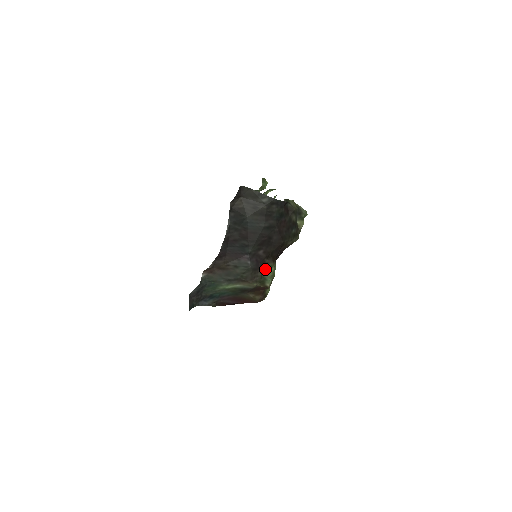
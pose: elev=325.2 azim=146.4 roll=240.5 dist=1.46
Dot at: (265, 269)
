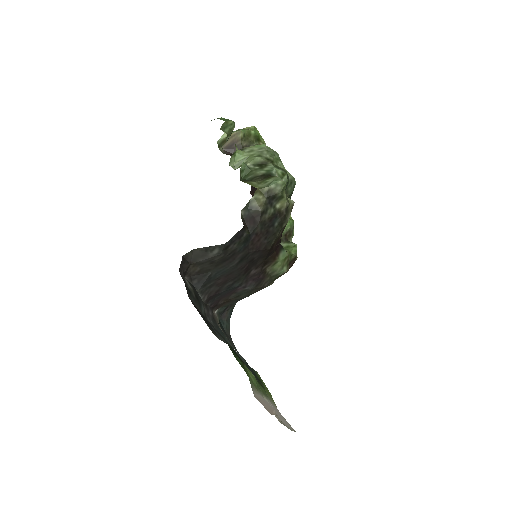
Dot at: (270, 270)
